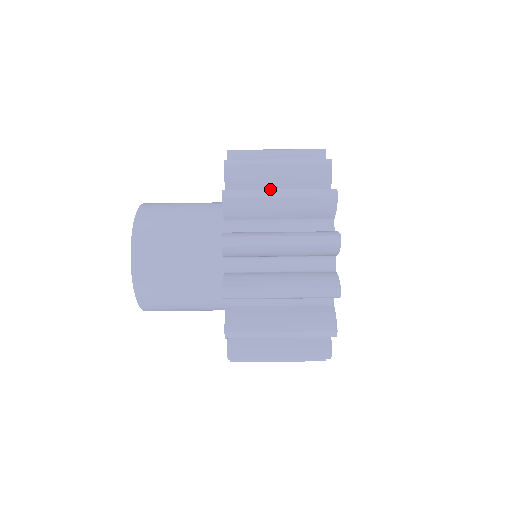
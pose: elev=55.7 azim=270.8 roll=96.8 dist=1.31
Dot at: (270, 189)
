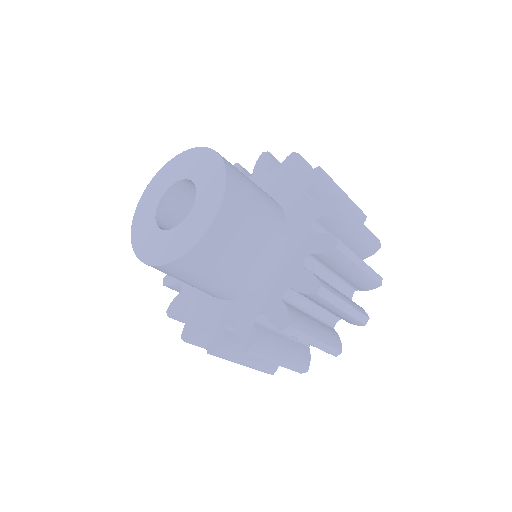
Dot at: (277, 360)
